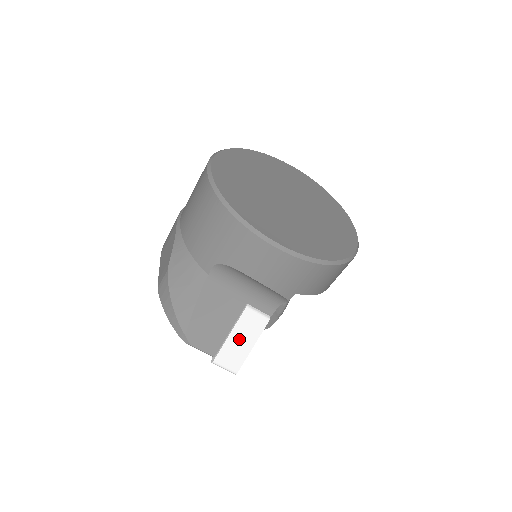
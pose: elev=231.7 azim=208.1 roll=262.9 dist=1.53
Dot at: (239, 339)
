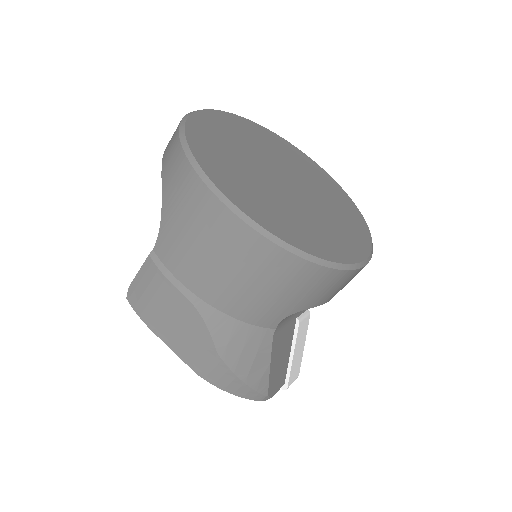
Dot at: (298, 352)
